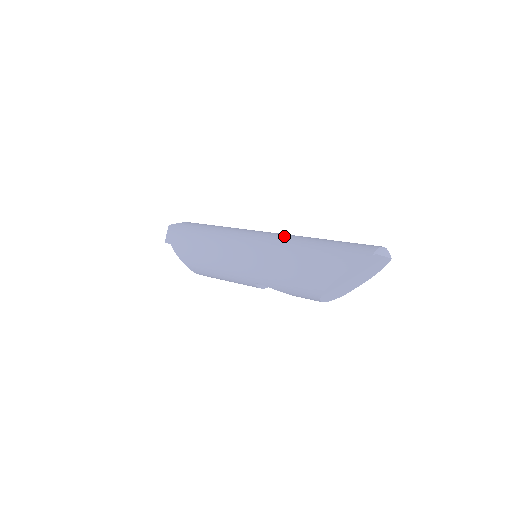
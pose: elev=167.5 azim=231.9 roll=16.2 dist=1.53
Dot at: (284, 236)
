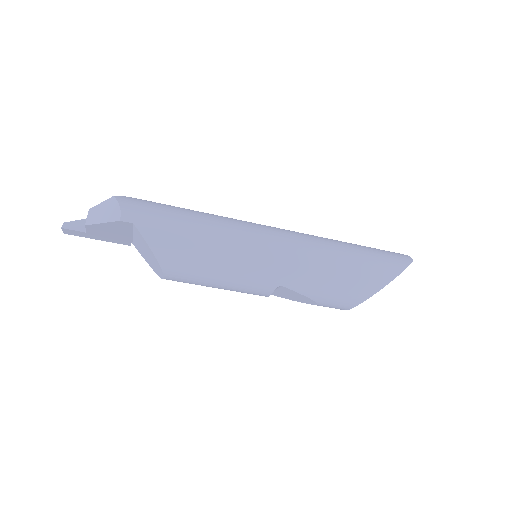
Dot at: (308, 234)
